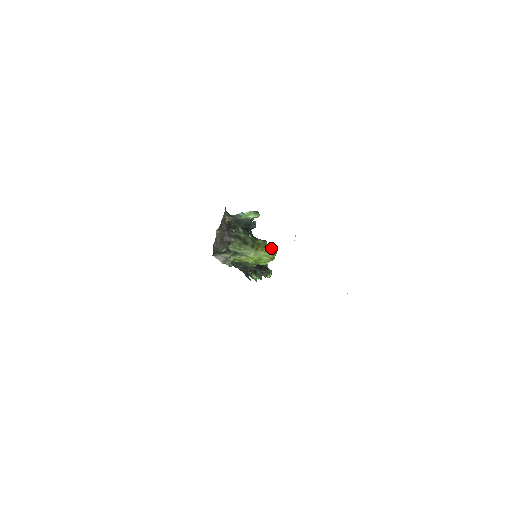
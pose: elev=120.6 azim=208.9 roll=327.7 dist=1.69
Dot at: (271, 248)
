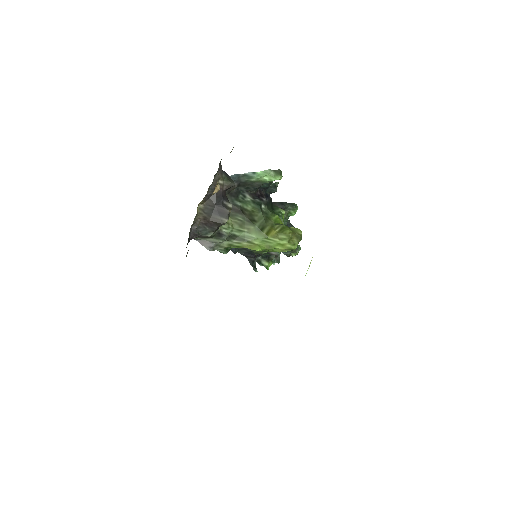
Dot at: (293, 232)
